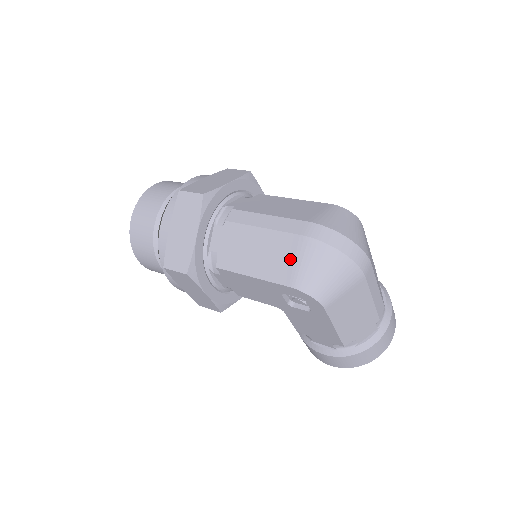
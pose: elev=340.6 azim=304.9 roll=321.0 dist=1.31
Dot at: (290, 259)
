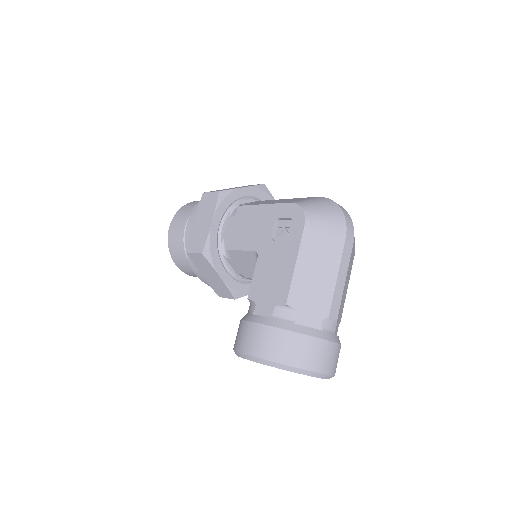
Dot at: (301, 199)
